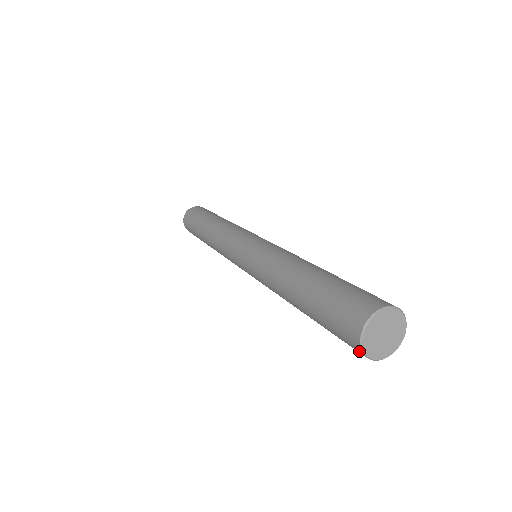
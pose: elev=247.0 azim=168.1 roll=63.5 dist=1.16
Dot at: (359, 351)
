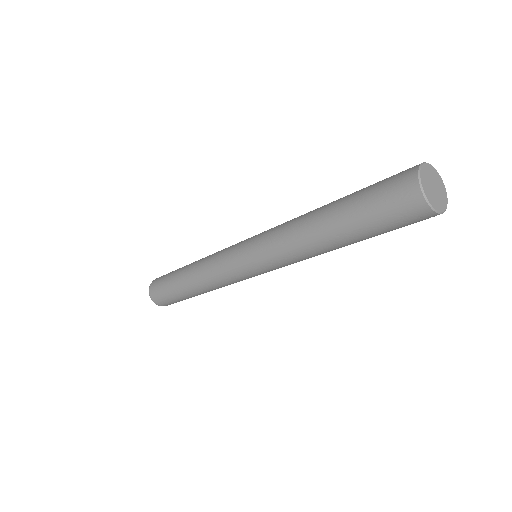
Dot at: (424, 208)
